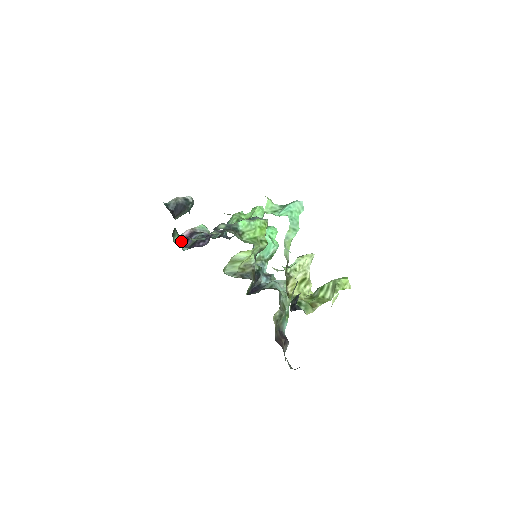
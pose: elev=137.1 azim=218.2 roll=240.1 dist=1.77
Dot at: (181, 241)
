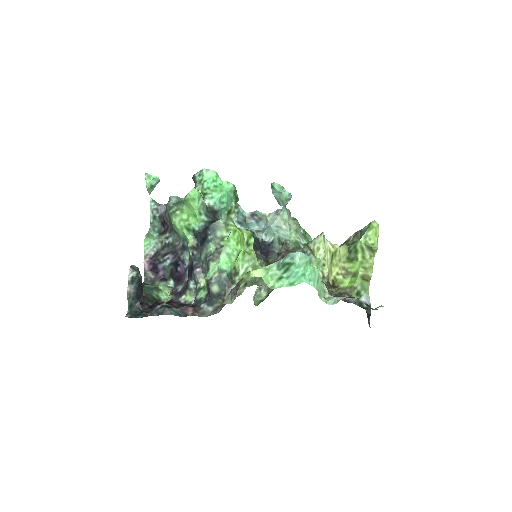
Dot at: (163, 288)
